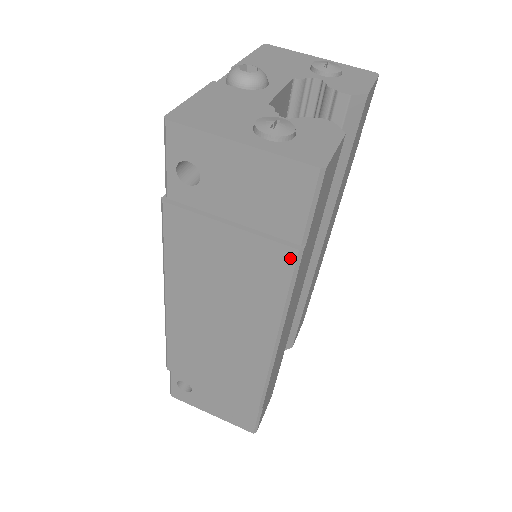
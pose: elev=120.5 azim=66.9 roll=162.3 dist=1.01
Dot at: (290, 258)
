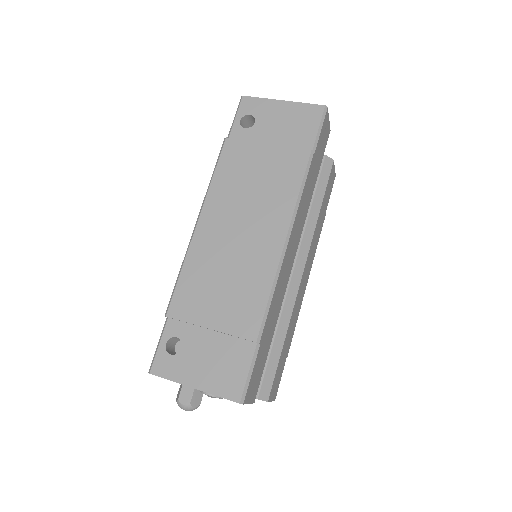
Dot at: (305, 157)
